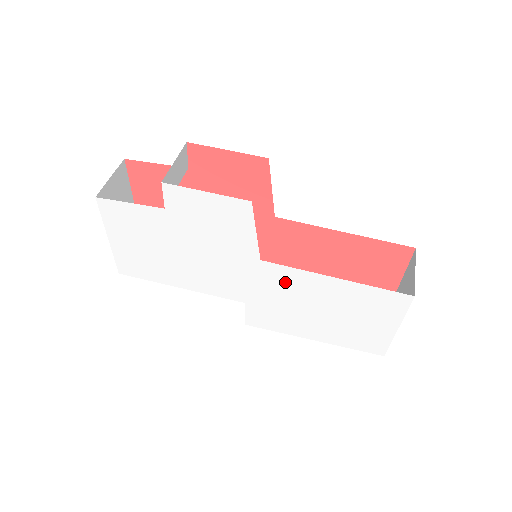
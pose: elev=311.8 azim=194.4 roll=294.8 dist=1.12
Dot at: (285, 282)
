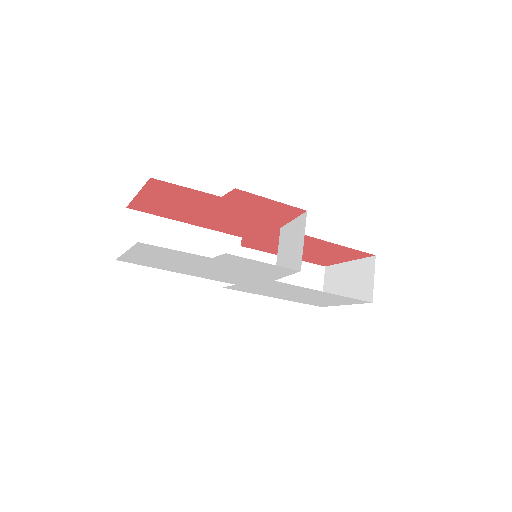
Dot at: (283, 287)
